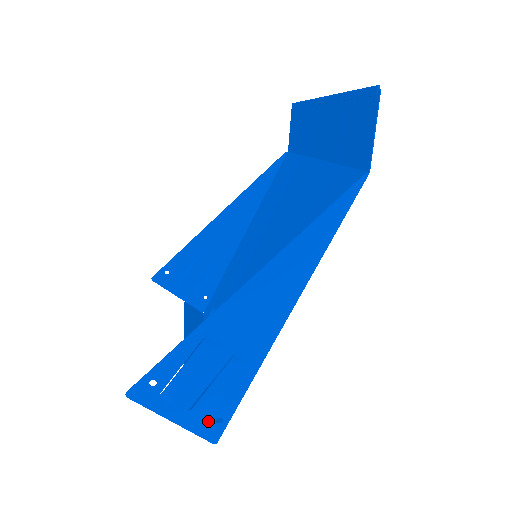
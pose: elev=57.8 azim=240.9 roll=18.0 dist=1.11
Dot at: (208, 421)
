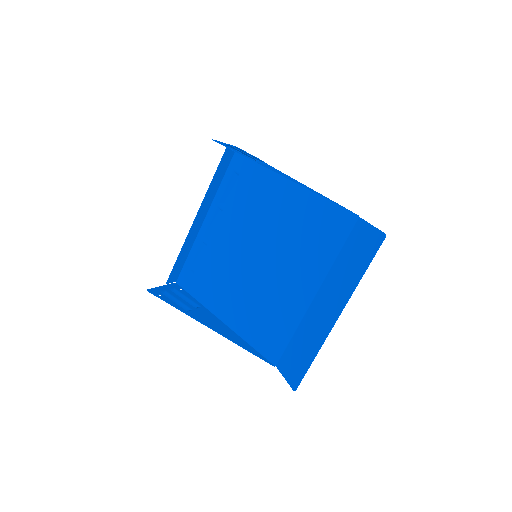
Dot at: (176, 289)
